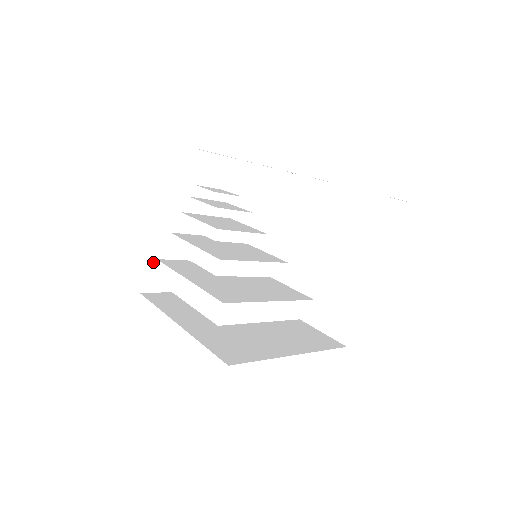
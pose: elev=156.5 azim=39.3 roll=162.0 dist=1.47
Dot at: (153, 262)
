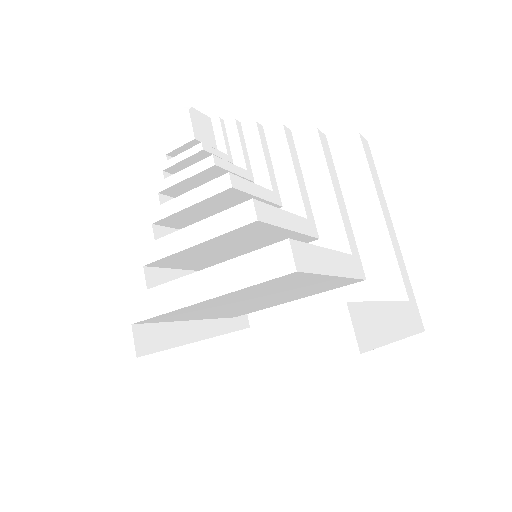
Dot at: (142, 298)
